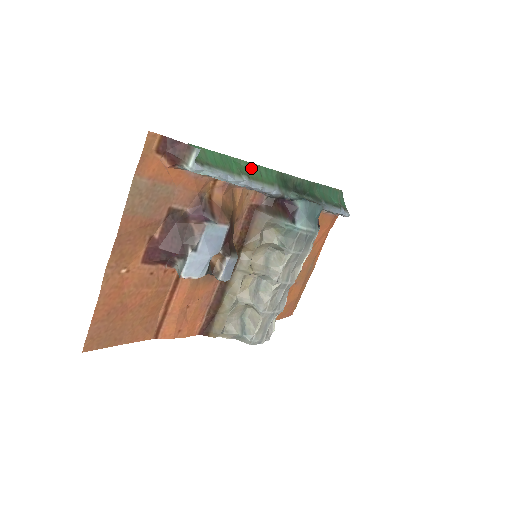
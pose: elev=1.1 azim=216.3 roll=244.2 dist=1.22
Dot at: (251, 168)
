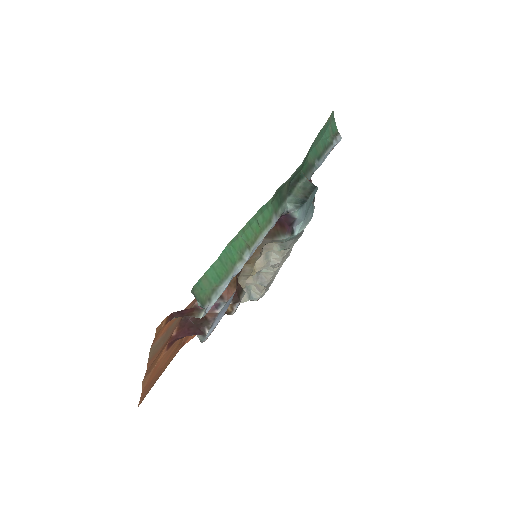
Dot at: (248, 228)
